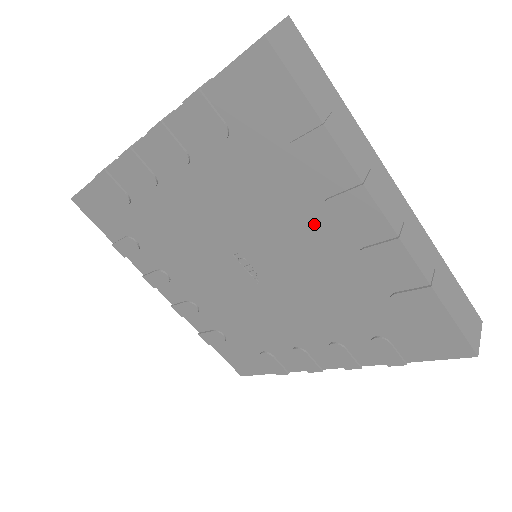
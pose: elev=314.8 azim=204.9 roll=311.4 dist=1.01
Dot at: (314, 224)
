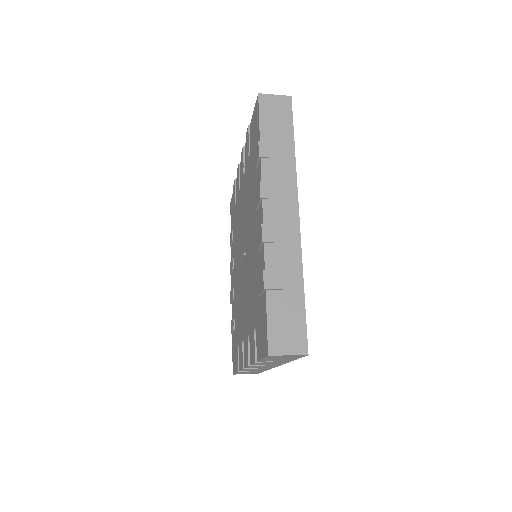
Dot at: (240, 199)
